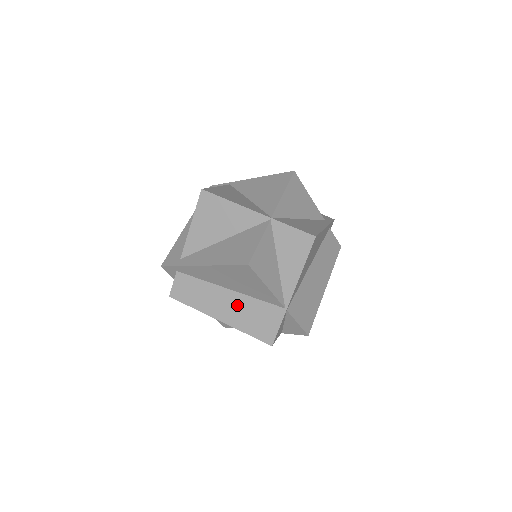
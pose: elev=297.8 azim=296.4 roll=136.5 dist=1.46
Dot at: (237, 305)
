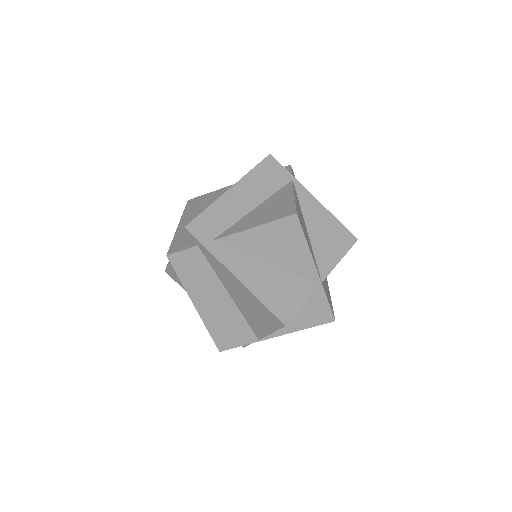
Dot at: (224, 310)
